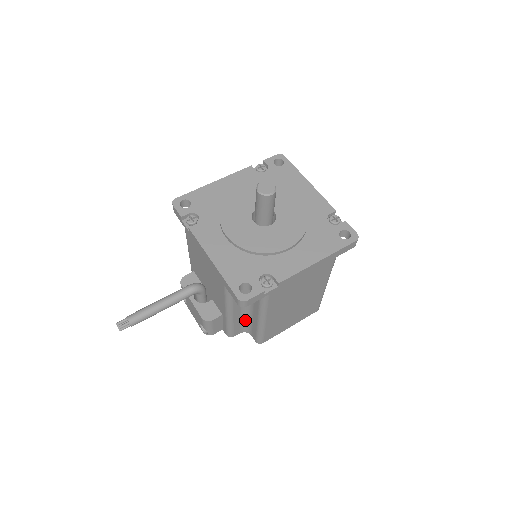
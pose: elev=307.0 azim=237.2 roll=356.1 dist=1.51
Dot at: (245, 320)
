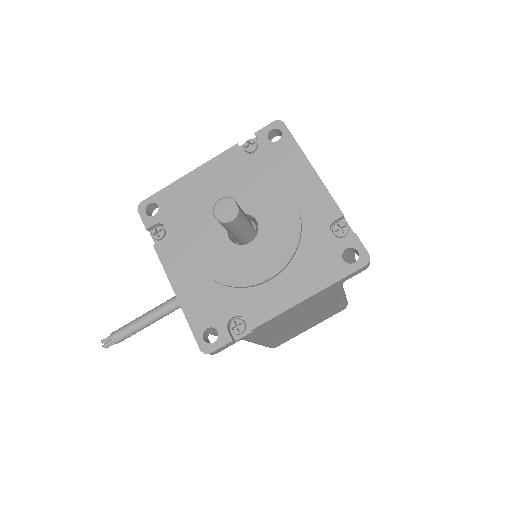
Dot at: occluded
